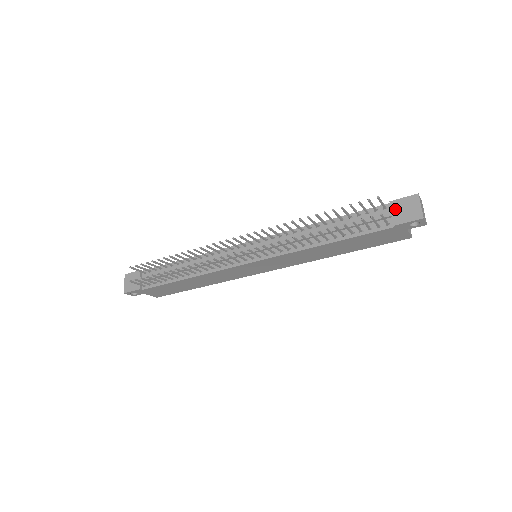
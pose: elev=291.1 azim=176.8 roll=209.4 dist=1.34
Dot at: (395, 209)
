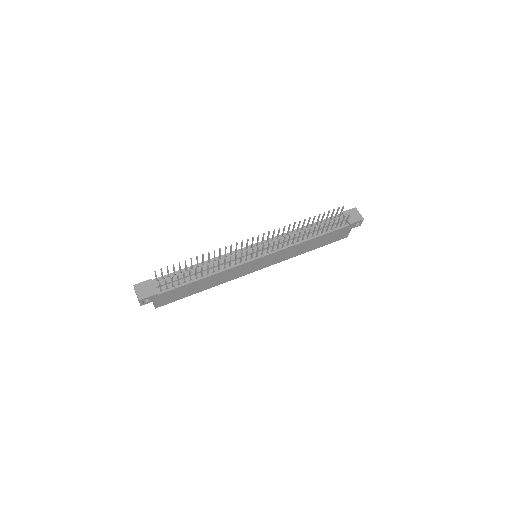
Dot at: (347, 216)
